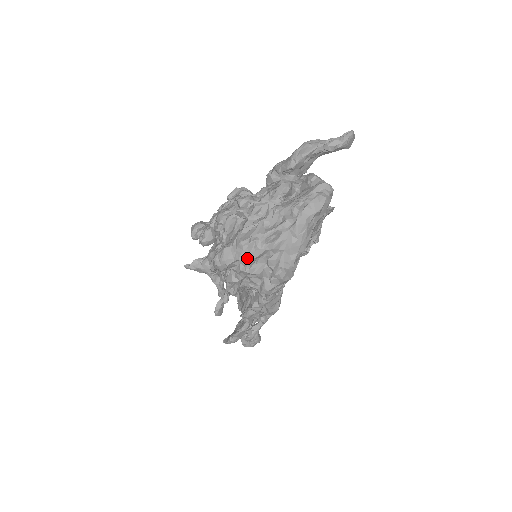
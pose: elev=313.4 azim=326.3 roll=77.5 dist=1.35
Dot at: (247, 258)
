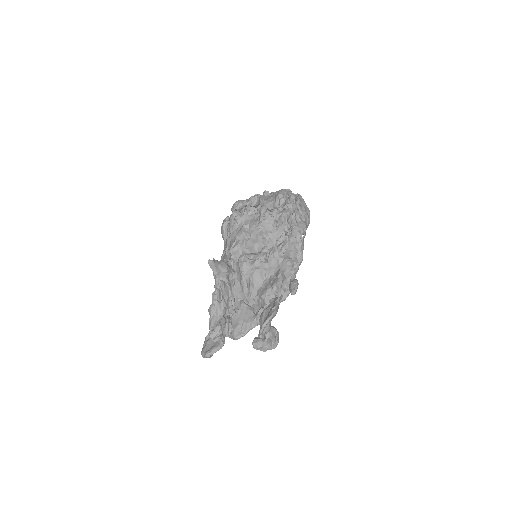
Dot at: occluded
